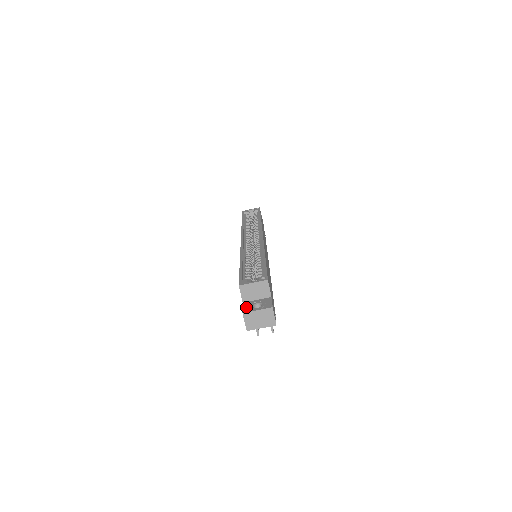
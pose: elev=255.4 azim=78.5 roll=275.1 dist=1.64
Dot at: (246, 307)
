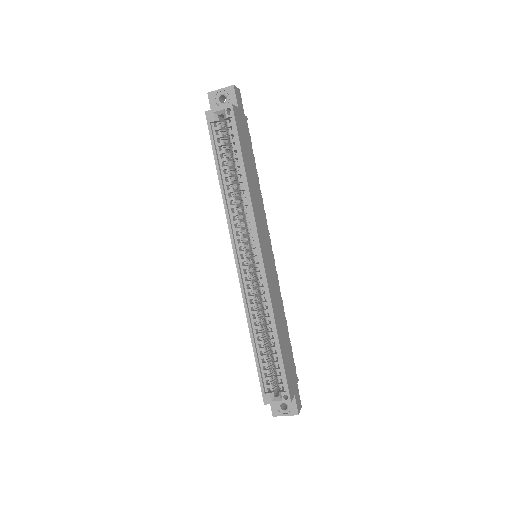
Dot at: (274, 408)
